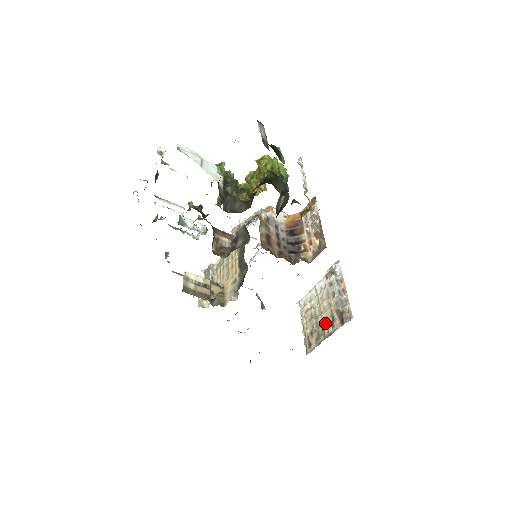
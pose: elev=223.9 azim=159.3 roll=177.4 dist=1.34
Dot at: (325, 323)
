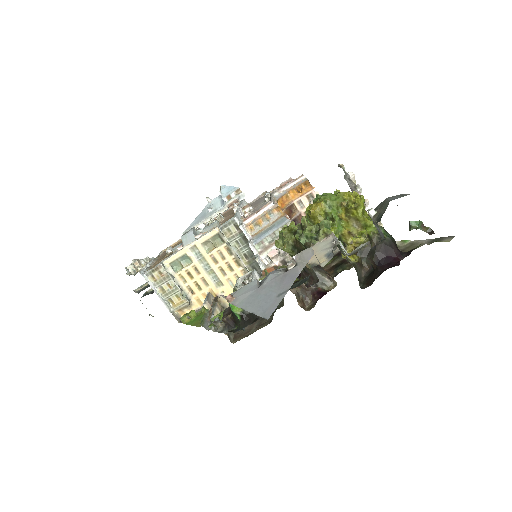
Dot at: occluded
